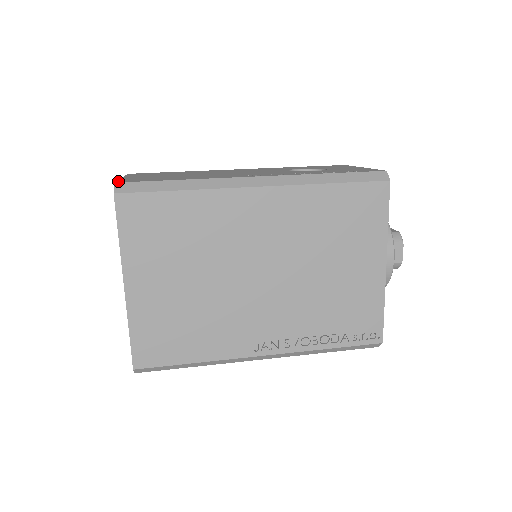
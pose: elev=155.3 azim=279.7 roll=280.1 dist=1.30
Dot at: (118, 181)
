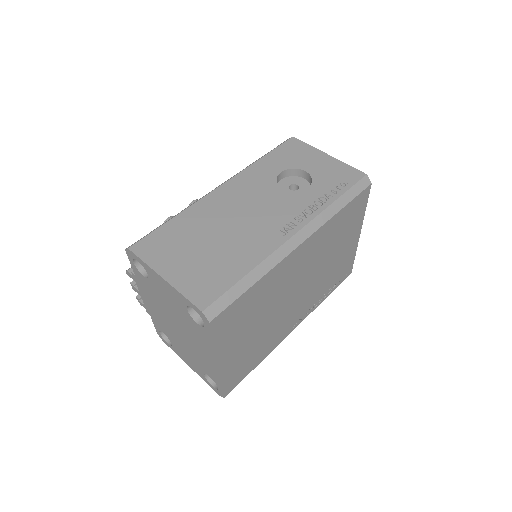
Dot at: (196, 303)
